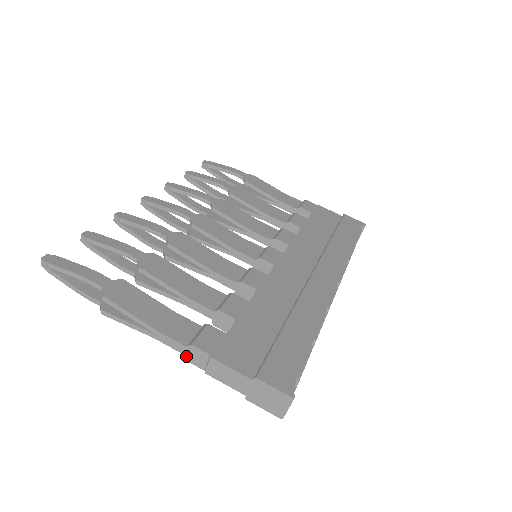
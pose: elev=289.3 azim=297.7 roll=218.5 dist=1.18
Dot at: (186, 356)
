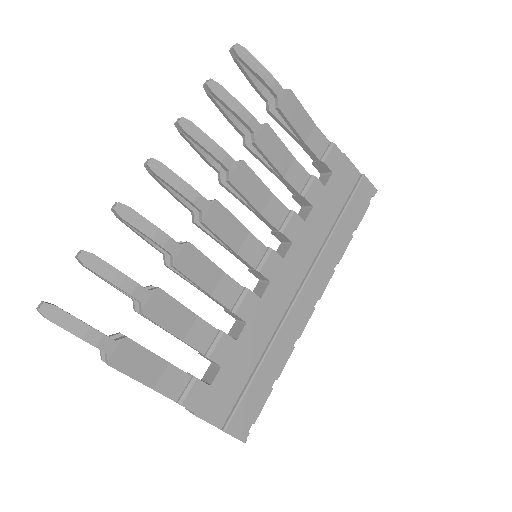
Dot at: occluded
